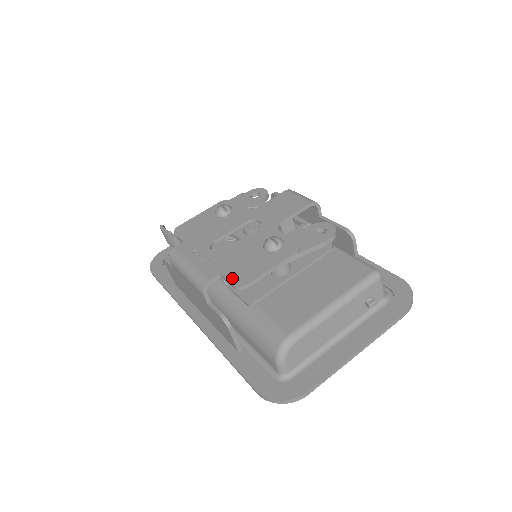
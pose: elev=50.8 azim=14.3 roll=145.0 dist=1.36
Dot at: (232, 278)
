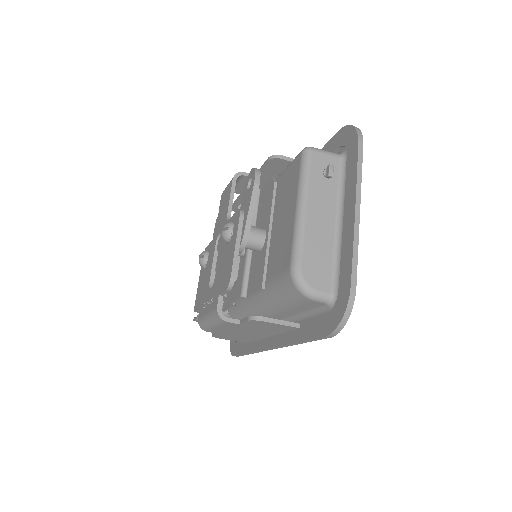
Dot at: (224, 287)
